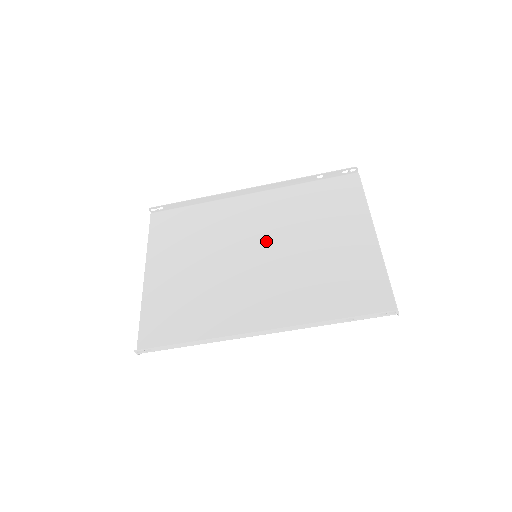
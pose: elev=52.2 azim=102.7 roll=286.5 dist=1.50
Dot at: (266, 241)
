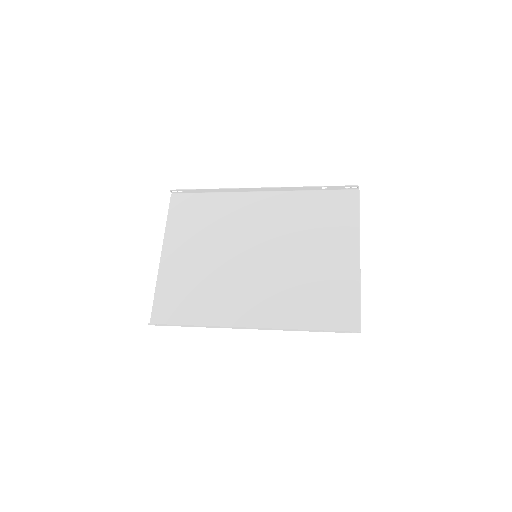
Dot at: (267, 243)
